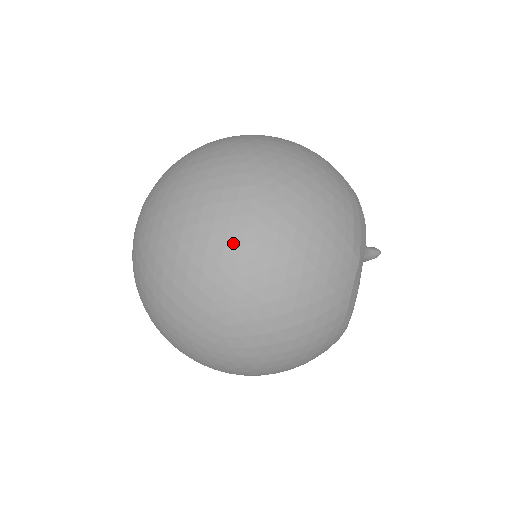
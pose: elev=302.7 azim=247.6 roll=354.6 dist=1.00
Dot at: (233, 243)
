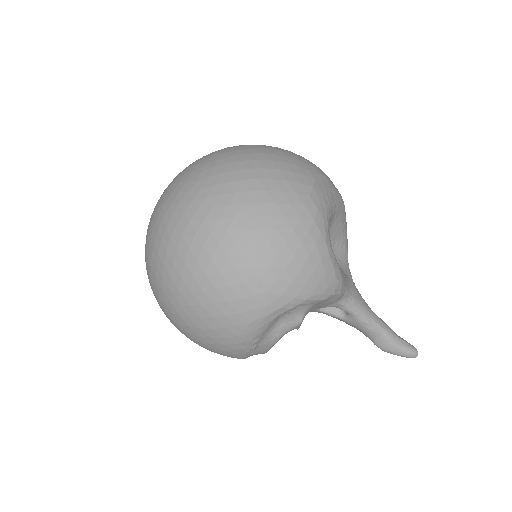
Dot at: occluded
